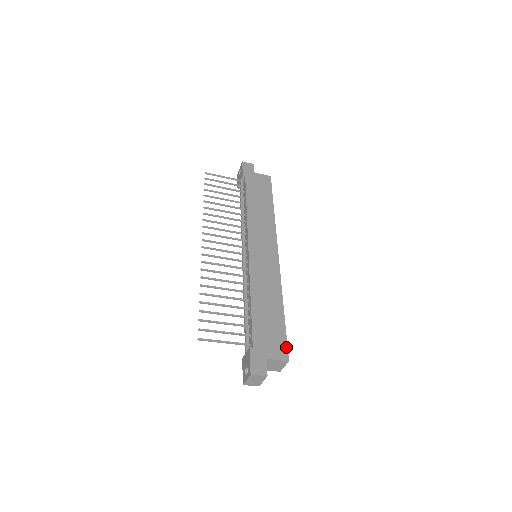
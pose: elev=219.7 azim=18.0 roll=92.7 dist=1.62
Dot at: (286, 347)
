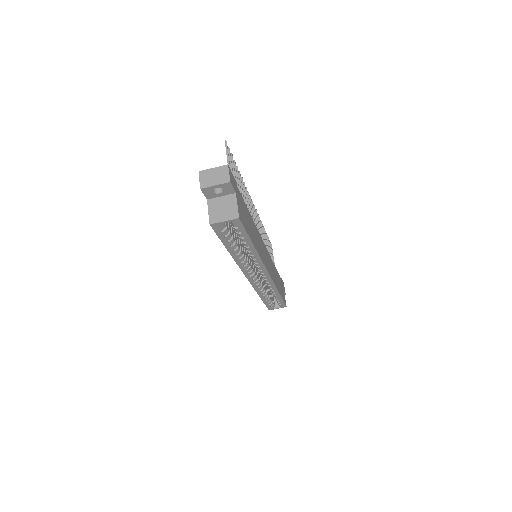
Dot at: (243, 224)
